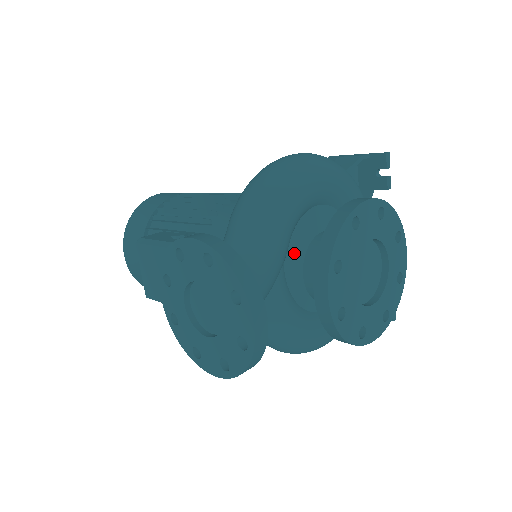
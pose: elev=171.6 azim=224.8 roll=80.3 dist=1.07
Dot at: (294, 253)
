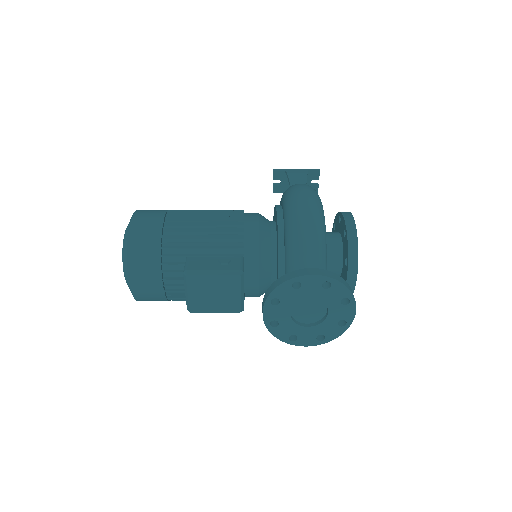
Dot at: occluded
